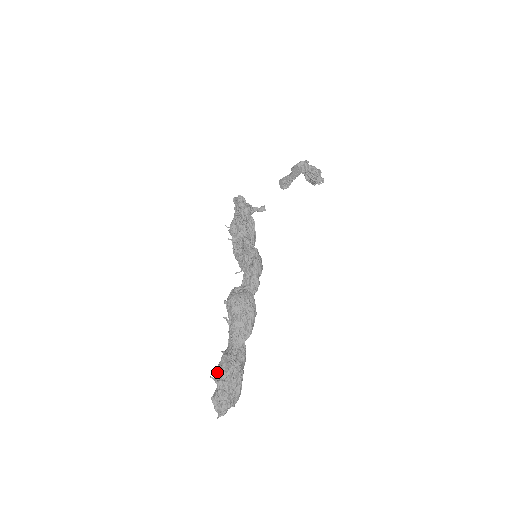
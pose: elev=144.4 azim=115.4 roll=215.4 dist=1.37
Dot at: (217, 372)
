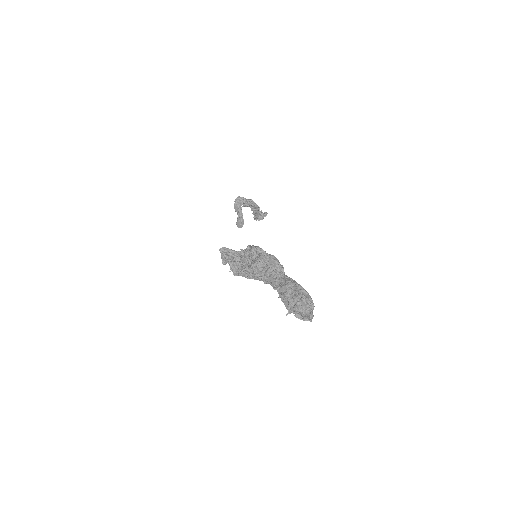
Dot at: (284, 302)
